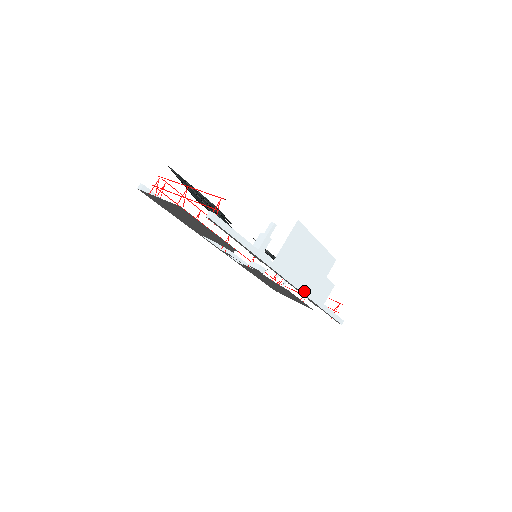
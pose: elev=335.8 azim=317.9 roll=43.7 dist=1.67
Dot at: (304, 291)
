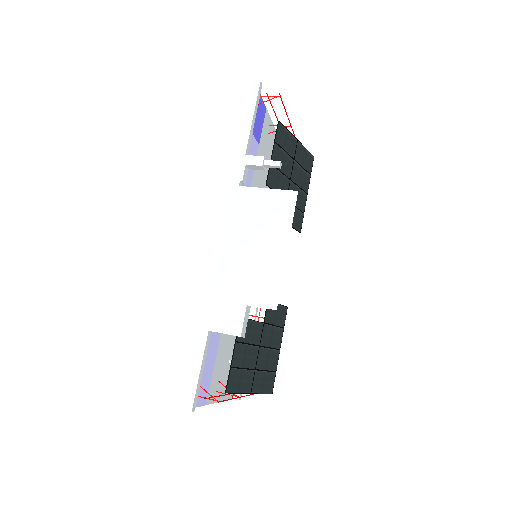
Dot at: (218, 270)
